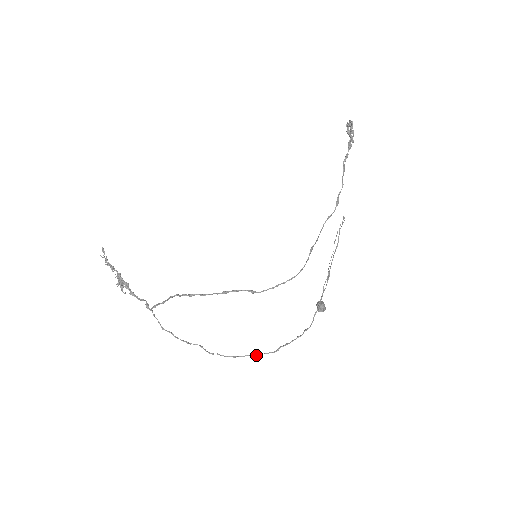
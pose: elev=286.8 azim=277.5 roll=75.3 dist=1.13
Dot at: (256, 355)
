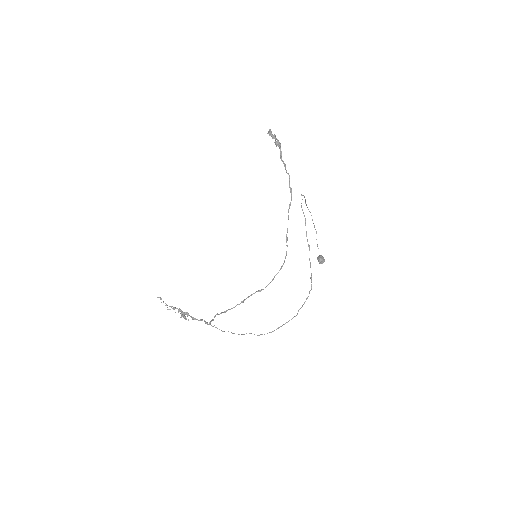
Dot at: occluded
